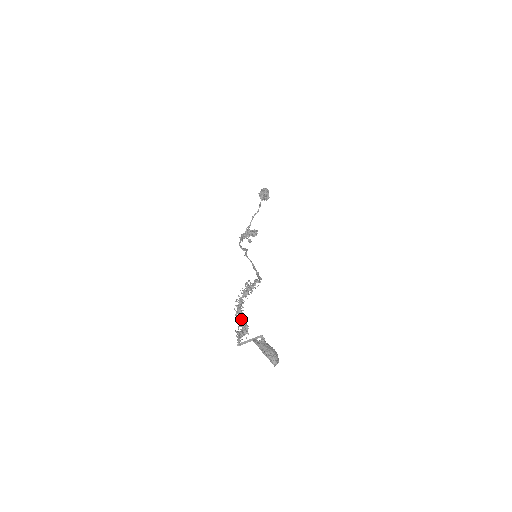
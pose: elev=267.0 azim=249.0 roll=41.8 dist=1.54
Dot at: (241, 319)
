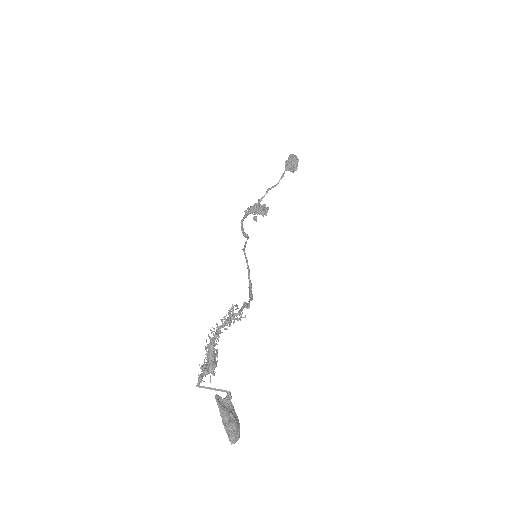
Dot at: (210, 358)
